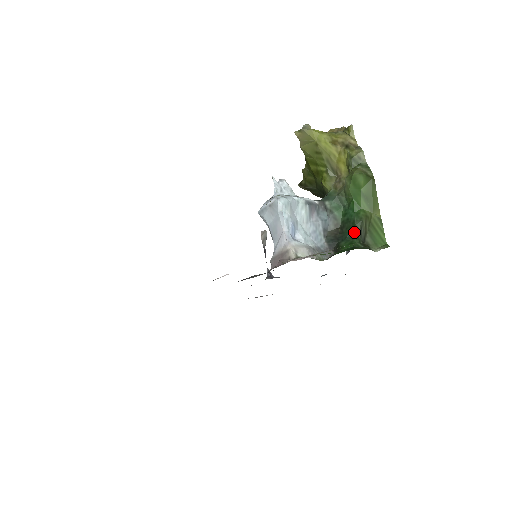
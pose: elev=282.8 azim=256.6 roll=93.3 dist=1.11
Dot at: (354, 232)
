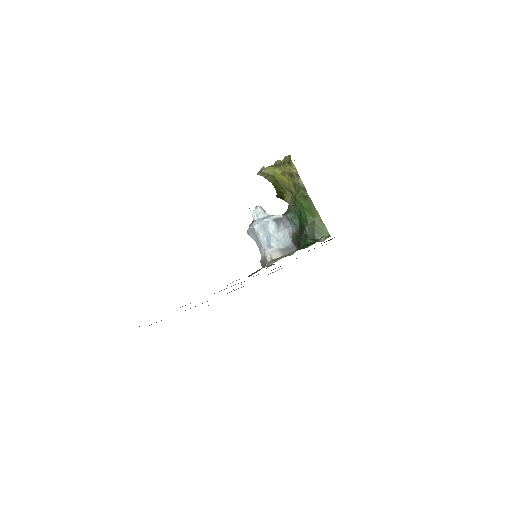
Dot at: (306, 233)
